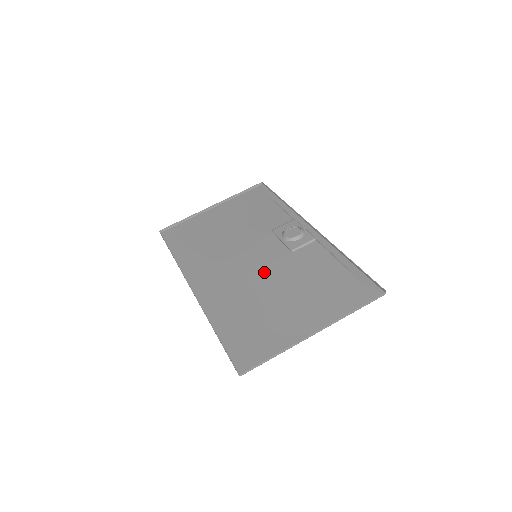
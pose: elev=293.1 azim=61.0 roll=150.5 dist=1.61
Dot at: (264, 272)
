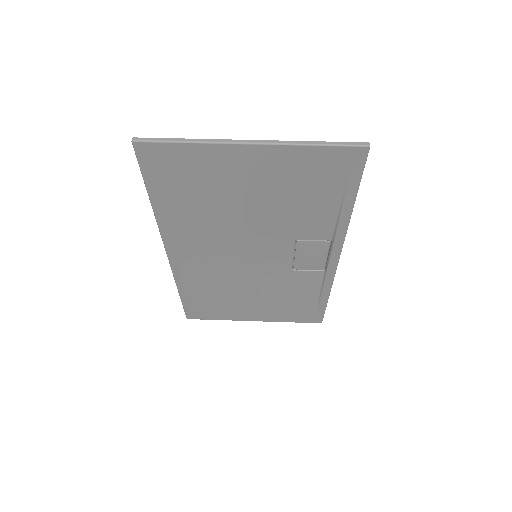
Dot at: (250, 234)
